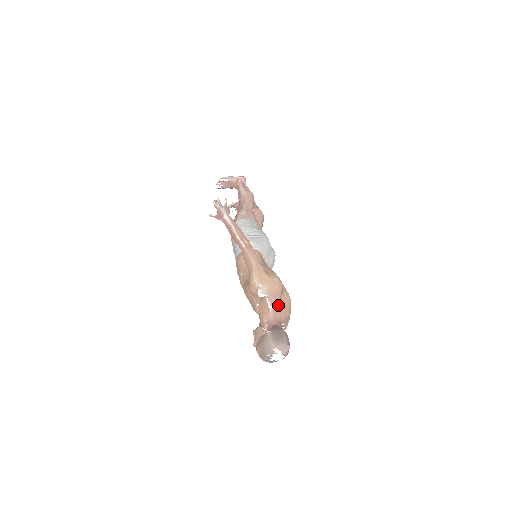
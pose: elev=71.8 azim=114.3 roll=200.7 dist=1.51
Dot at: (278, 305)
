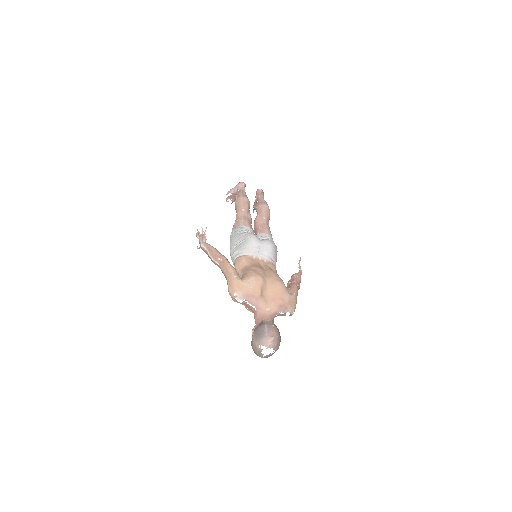
Dot at: (261, 301)
